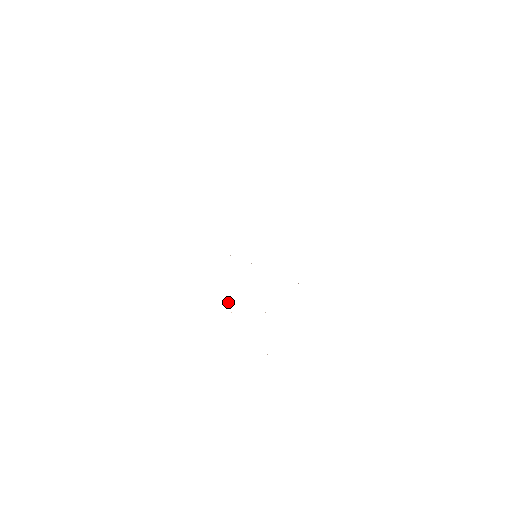
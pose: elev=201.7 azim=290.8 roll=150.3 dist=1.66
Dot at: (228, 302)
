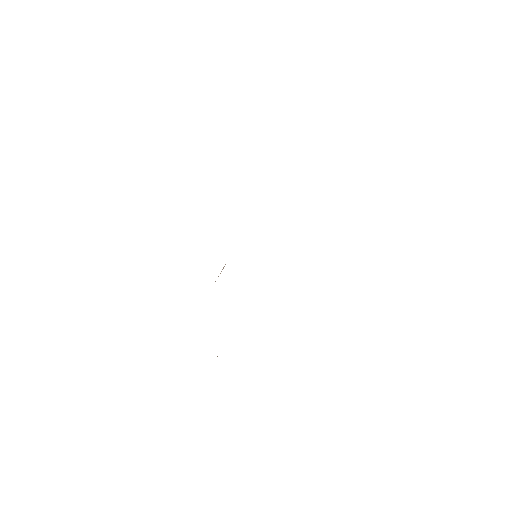
Dot at: (217, 356)
